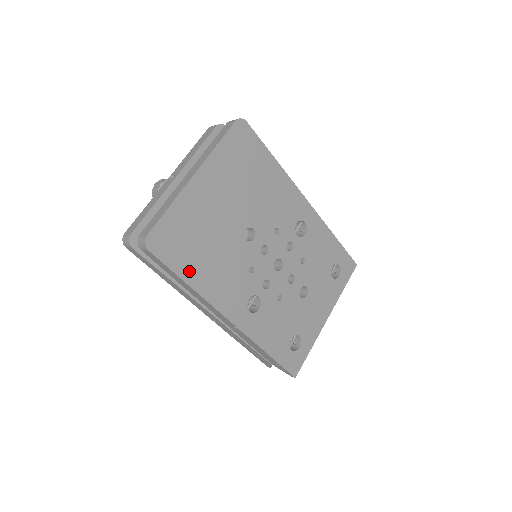
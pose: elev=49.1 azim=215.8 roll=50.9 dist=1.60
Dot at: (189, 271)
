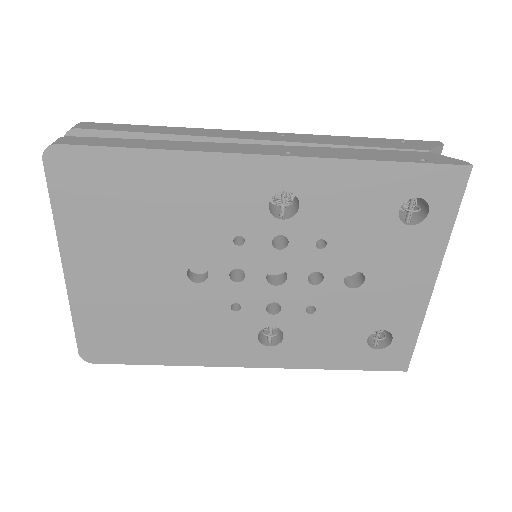
Dot at: (153, 354)
